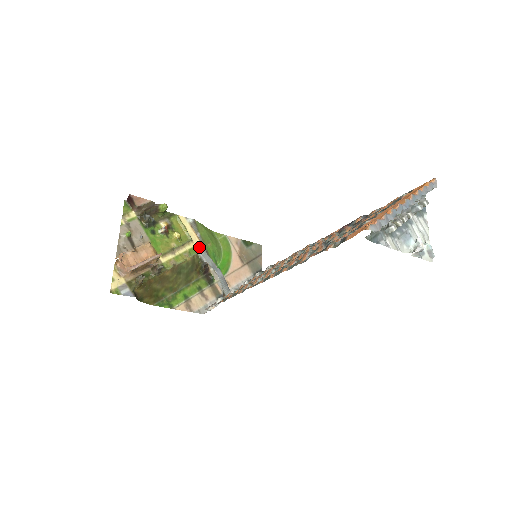
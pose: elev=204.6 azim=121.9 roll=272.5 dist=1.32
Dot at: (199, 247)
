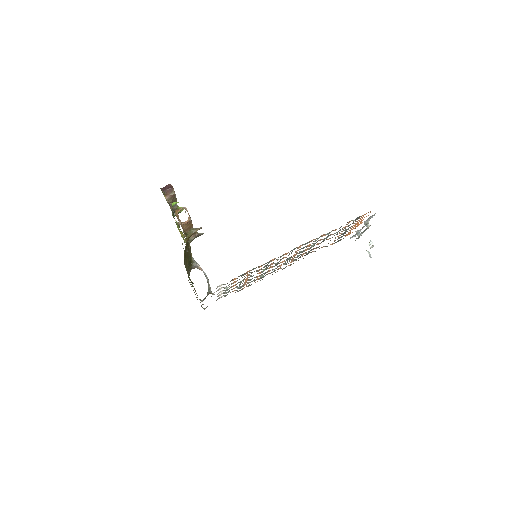
Dot at: occluded
